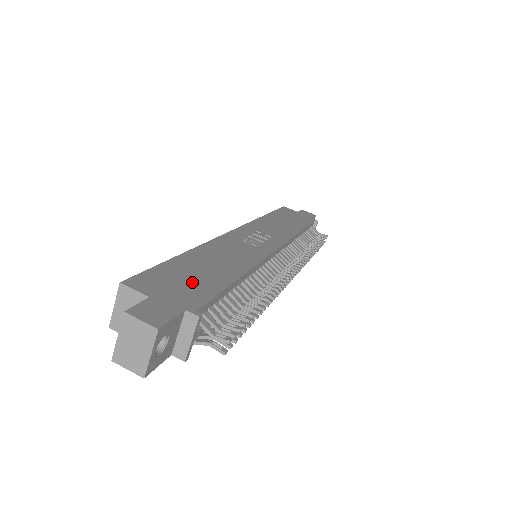
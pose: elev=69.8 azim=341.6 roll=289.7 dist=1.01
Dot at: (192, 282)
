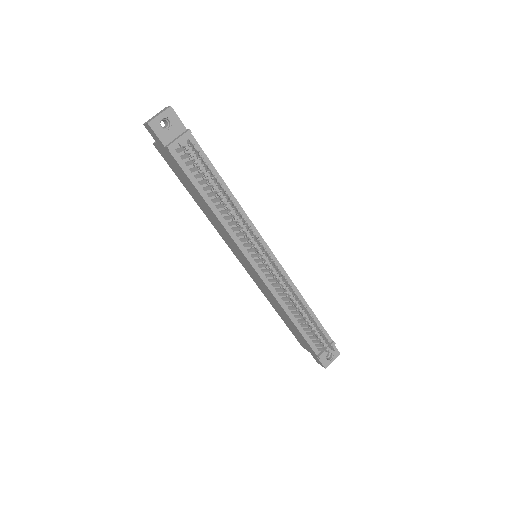
Dot at: occluded
